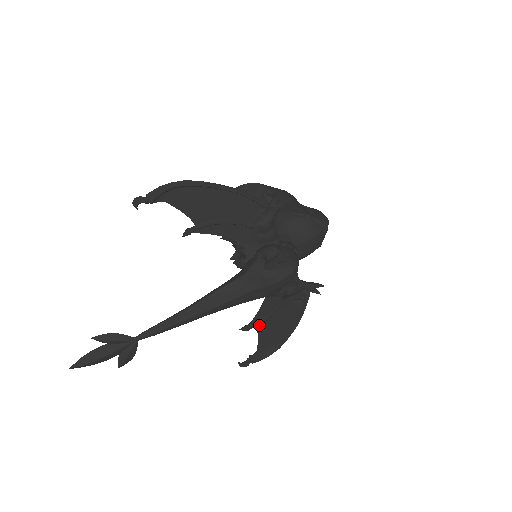
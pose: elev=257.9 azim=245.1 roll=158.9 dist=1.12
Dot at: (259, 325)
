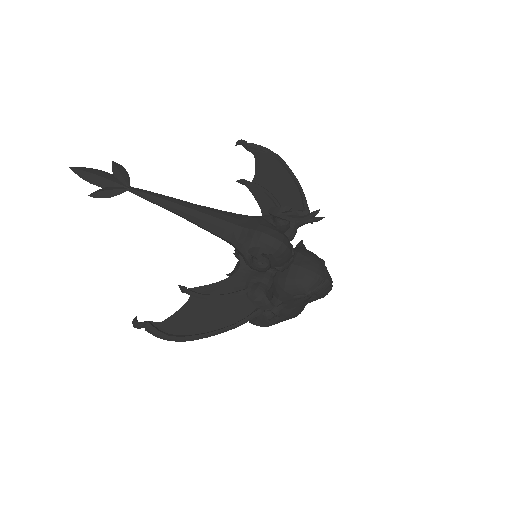
Dot at: (195, 297)
